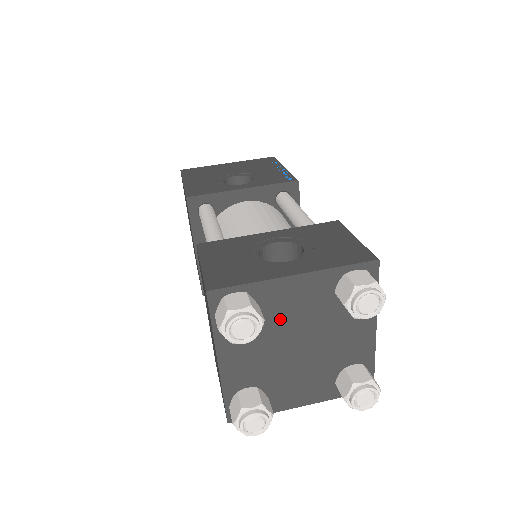
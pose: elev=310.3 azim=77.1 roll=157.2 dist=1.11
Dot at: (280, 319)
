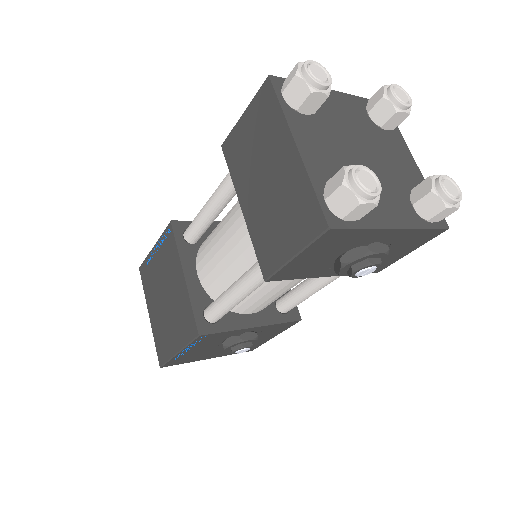
Dot at: (336, 122)
